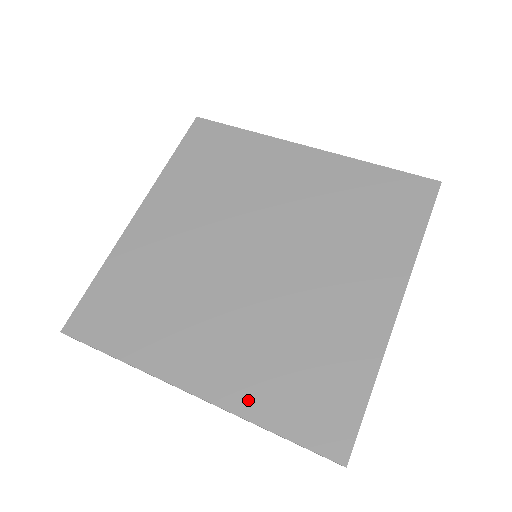
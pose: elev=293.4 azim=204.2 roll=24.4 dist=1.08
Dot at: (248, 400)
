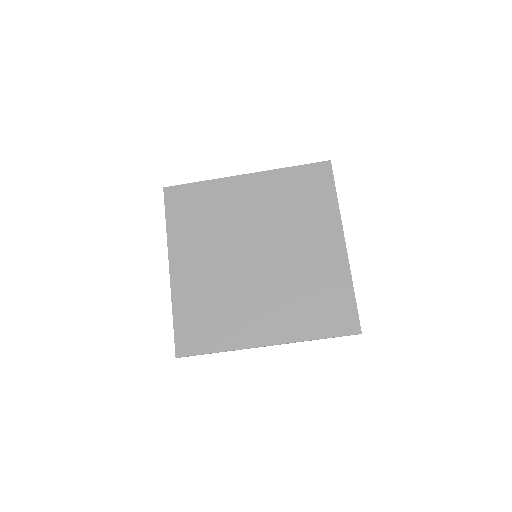
Dot at: (299, 332)
